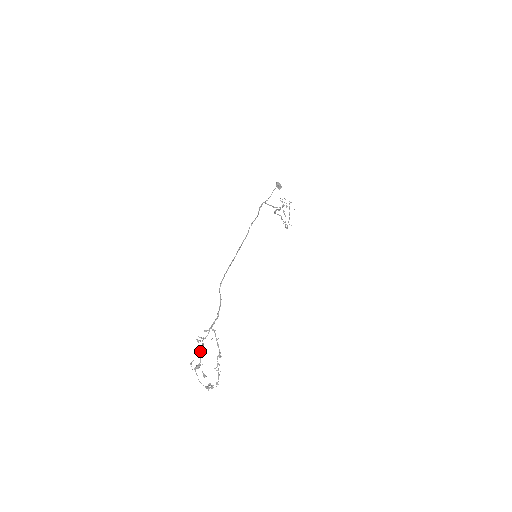
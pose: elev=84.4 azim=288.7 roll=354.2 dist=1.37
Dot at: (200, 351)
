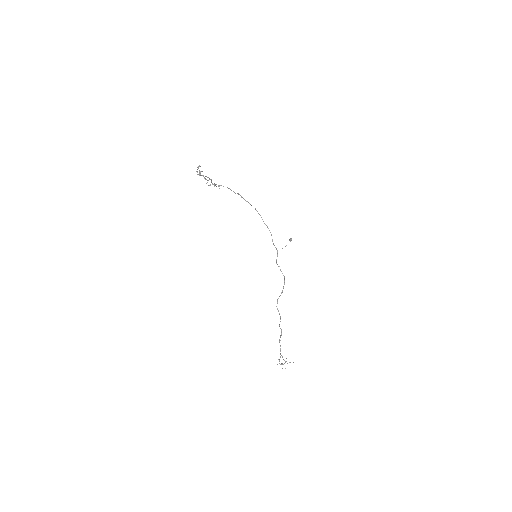
Dot at: occluded
